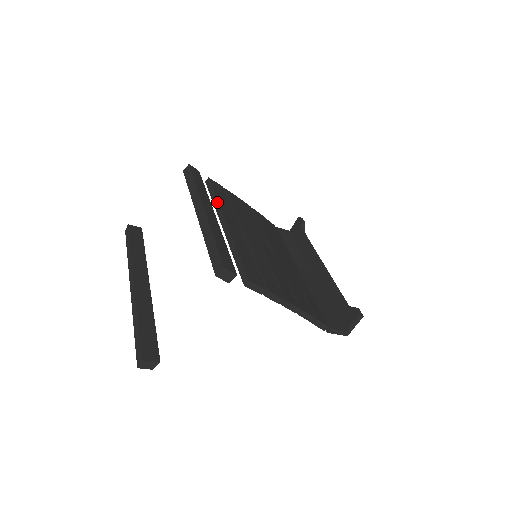
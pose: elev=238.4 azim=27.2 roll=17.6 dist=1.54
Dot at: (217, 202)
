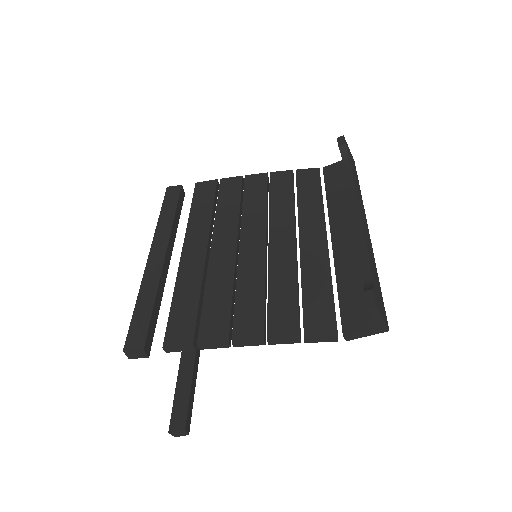
Dot at: (188, 221)
